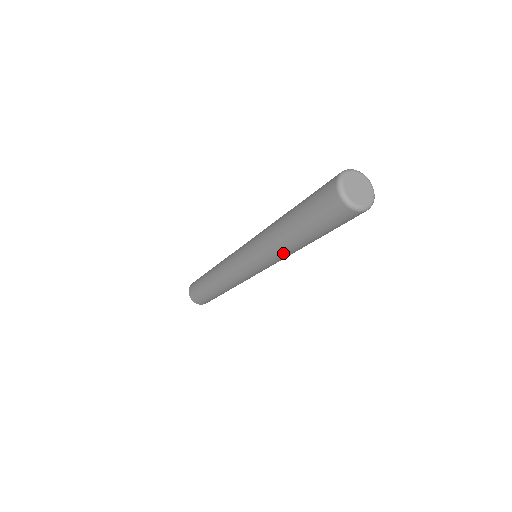
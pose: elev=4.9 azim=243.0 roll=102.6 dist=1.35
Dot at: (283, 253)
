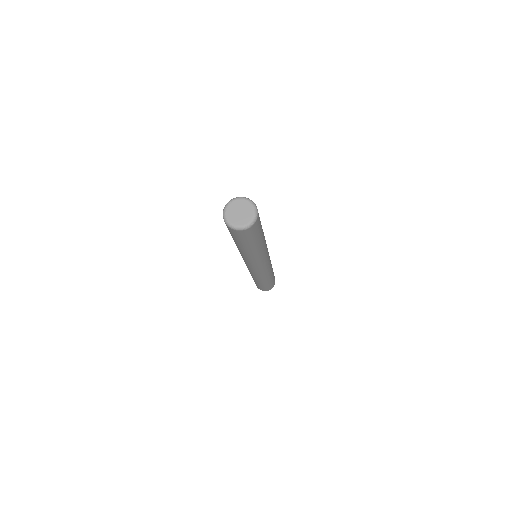
Dot at: (247, 256)
